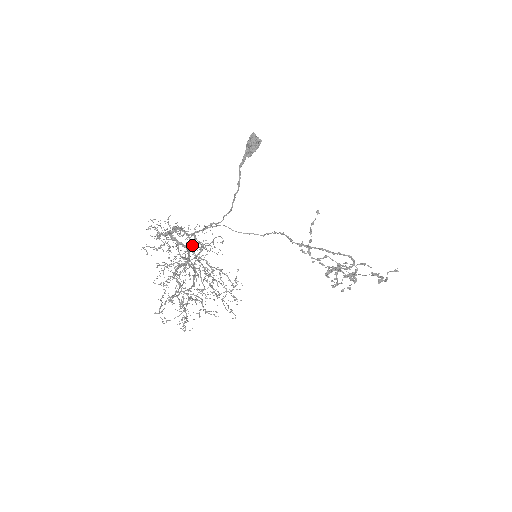
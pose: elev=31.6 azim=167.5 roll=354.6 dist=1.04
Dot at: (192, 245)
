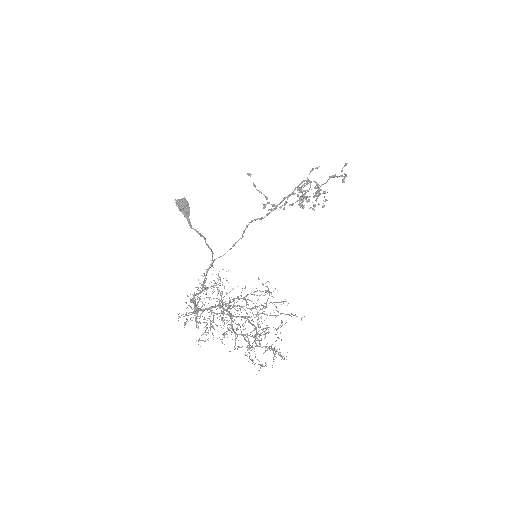
Dot at: occluded
